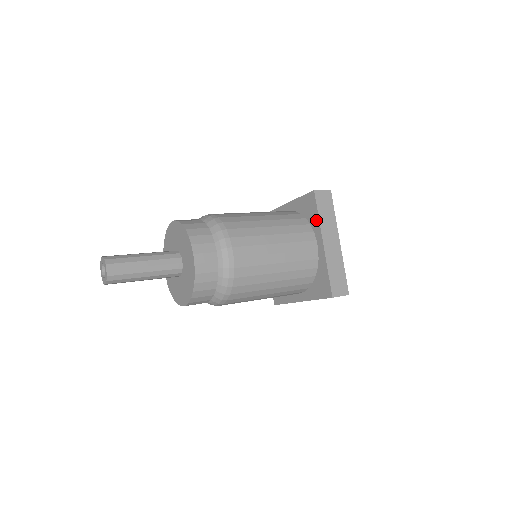
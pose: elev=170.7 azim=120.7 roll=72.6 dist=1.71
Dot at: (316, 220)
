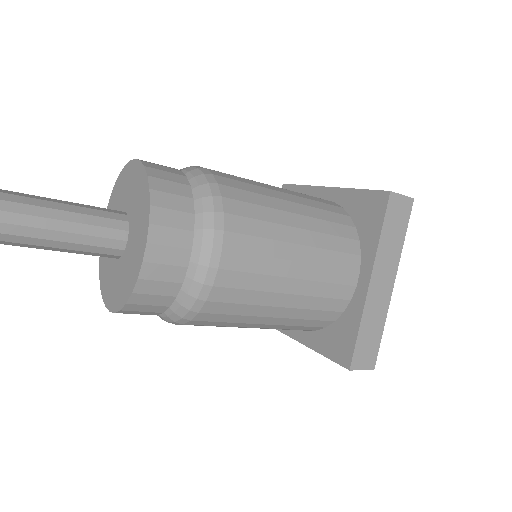
Dot at: (373, 240)
